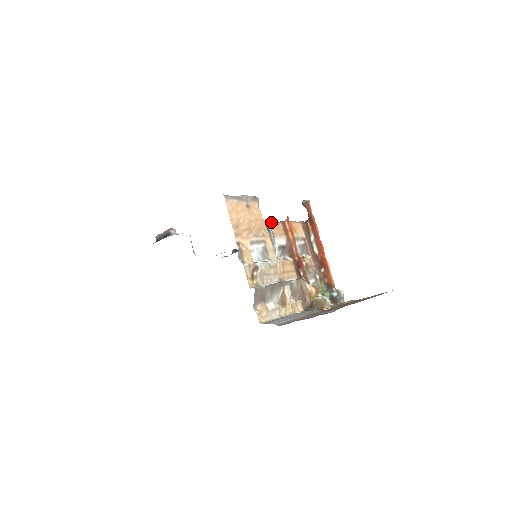
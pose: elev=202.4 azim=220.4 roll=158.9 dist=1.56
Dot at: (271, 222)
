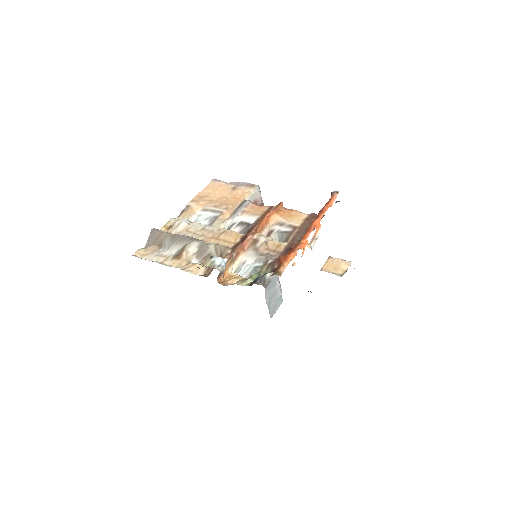
Dot at: (252, 203)
